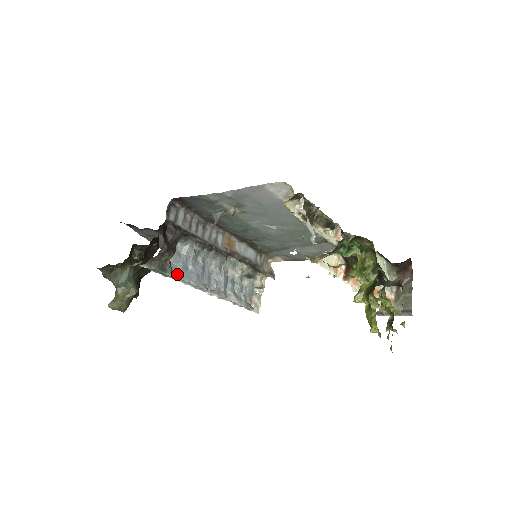
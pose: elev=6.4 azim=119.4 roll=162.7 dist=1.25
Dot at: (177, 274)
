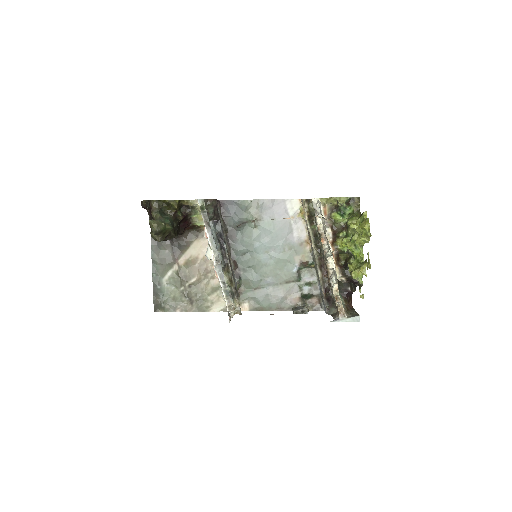
Dot at: (209, 228)
